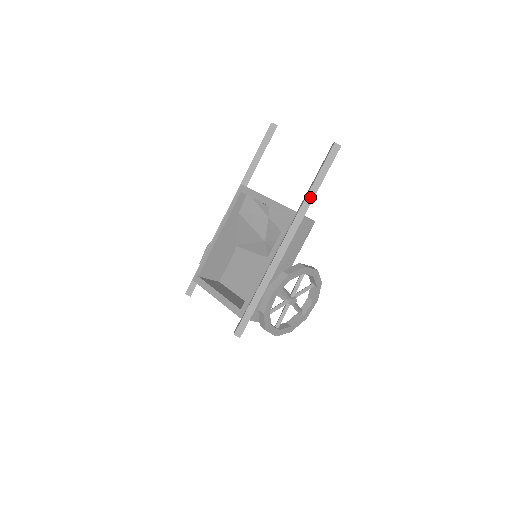
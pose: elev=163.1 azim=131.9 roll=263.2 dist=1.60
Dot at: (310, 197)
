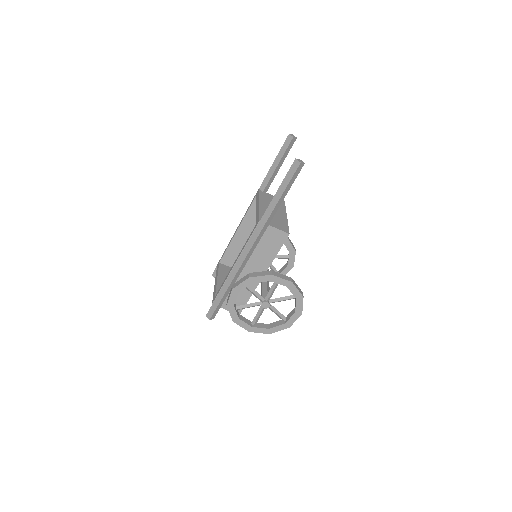
Dot at: (270, 209)
